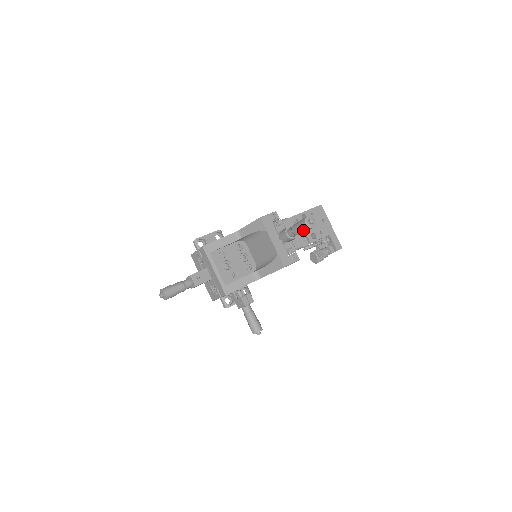
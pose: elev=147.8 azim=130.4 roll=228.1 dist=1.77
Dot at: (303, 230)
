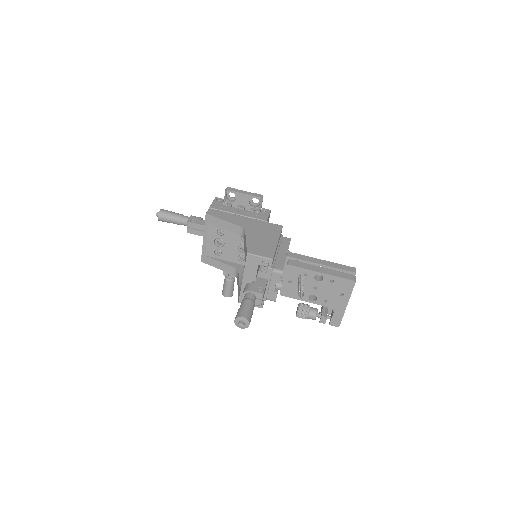
Dot at: occluded
